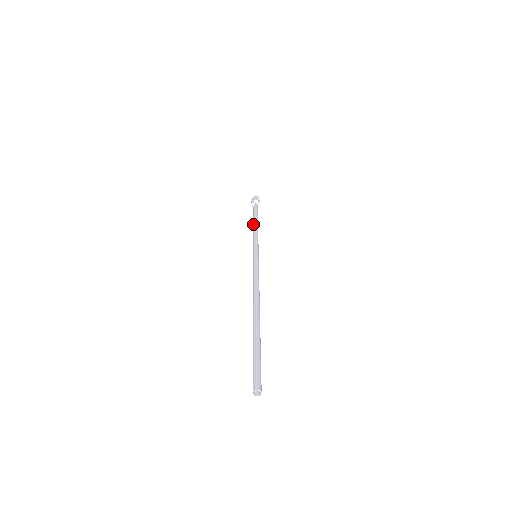
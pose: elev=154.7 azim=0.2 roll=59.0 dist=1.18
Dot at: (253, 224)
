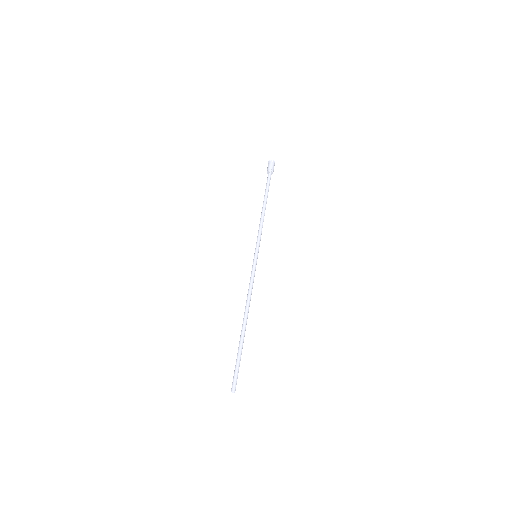
Dot at: (263, 208)
